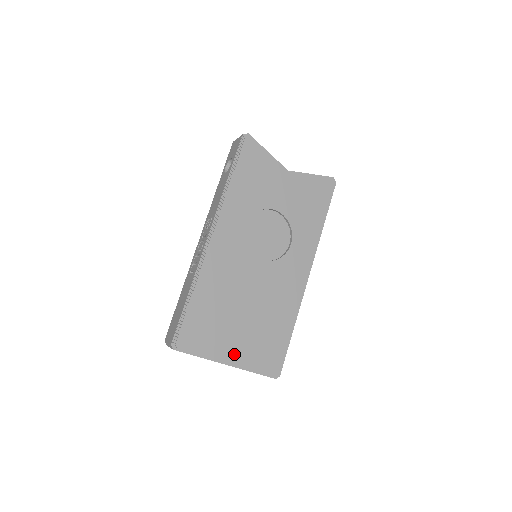
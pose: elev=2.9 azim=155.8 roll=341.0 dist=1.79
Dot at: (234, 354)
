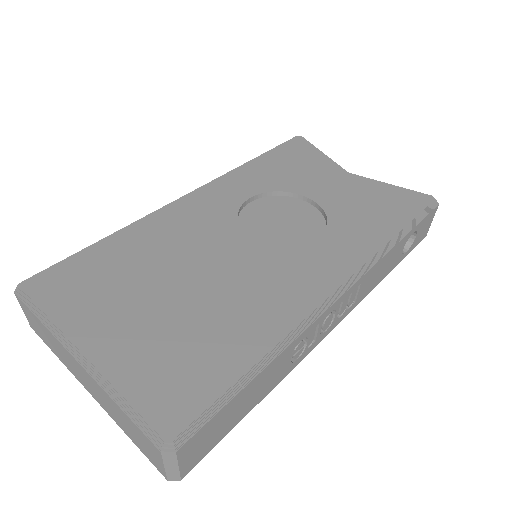
Dot at: (104, 344)
